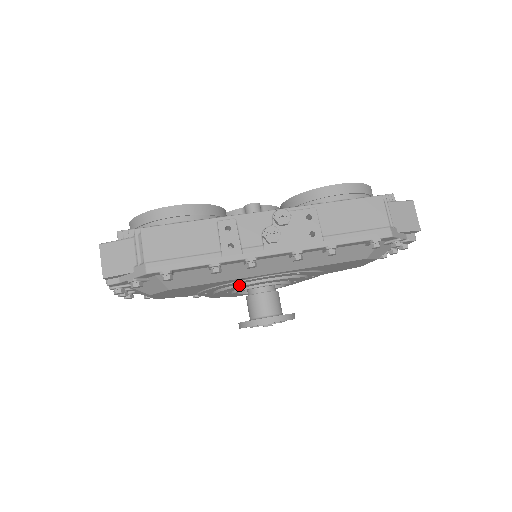
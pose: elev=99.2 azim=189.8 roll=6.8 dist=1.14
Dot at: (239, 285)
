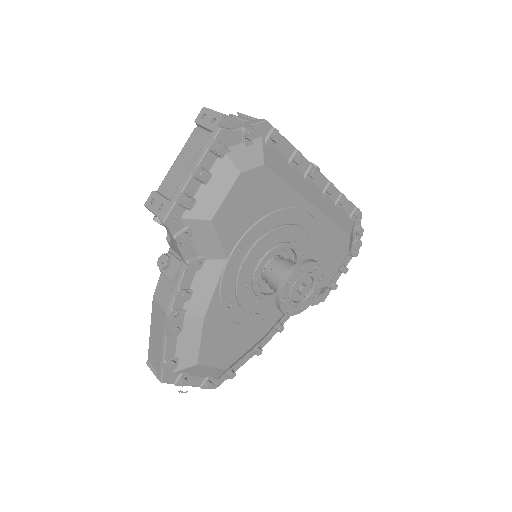
Dot at: (284, 225)
